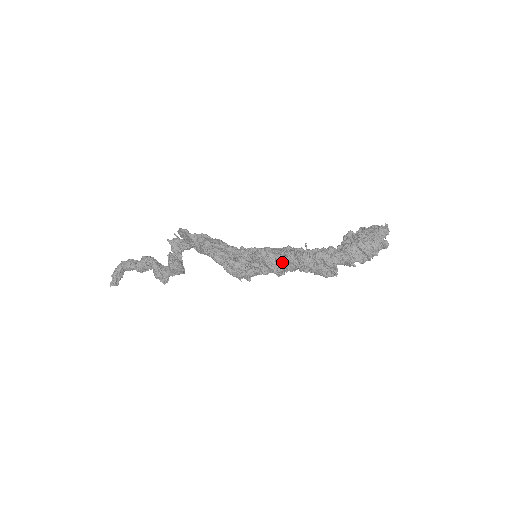
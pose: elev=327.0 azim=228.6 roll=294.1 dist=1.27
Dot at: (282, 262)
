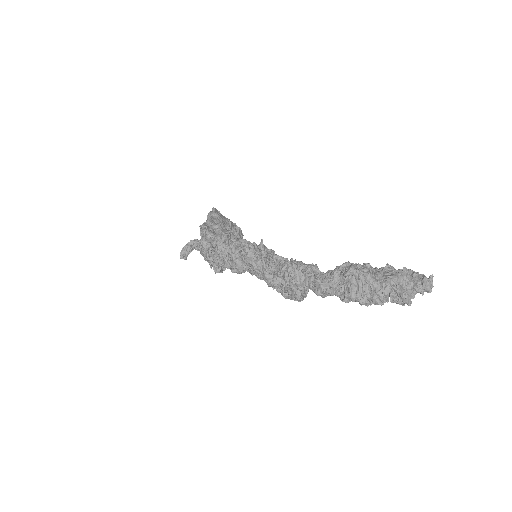
Dot at: (238, 255)
